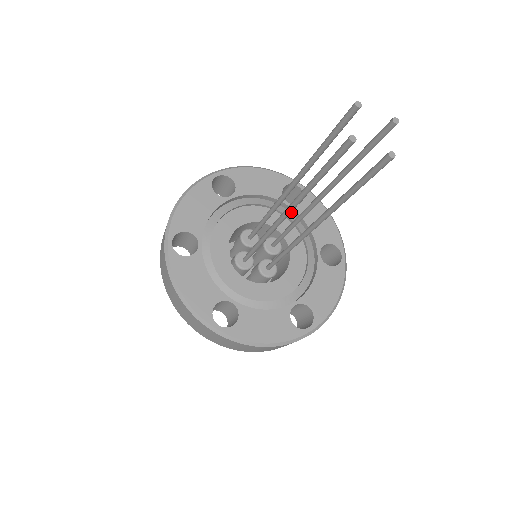
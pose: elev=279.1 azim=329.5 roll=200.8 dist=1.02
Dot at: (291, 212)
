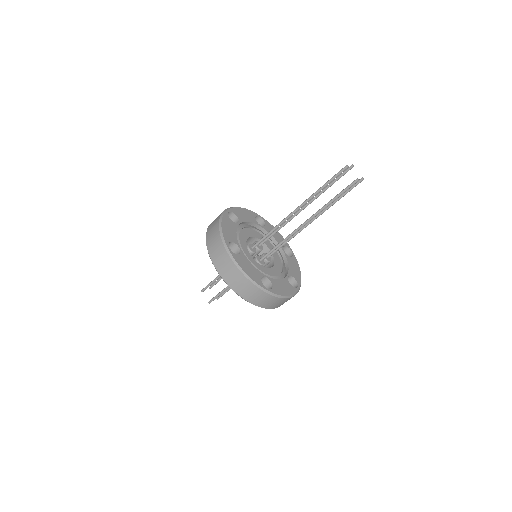
Dot at: (283, 256)
